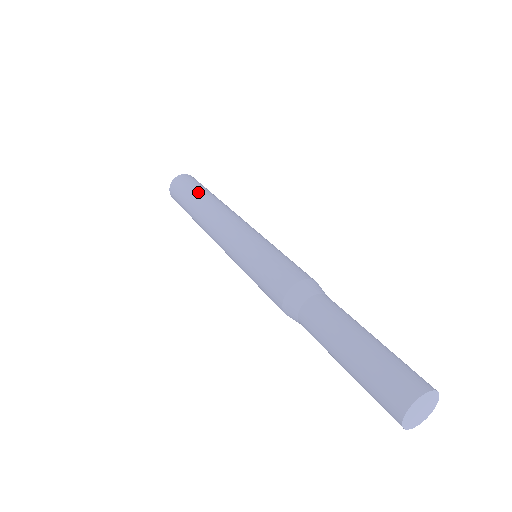
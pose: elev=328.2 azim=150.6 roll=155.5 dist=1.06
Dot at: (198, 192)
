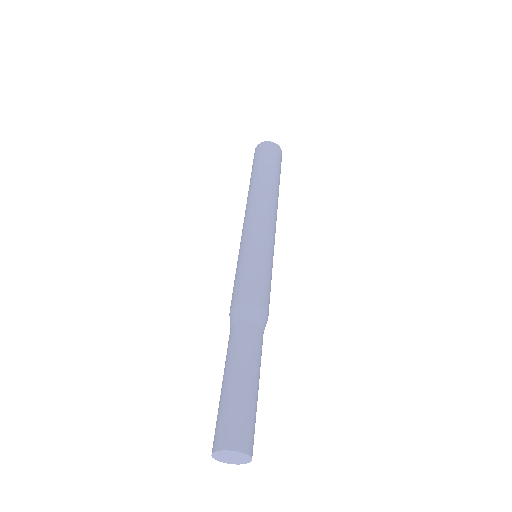
Dot at: (276, 173)
